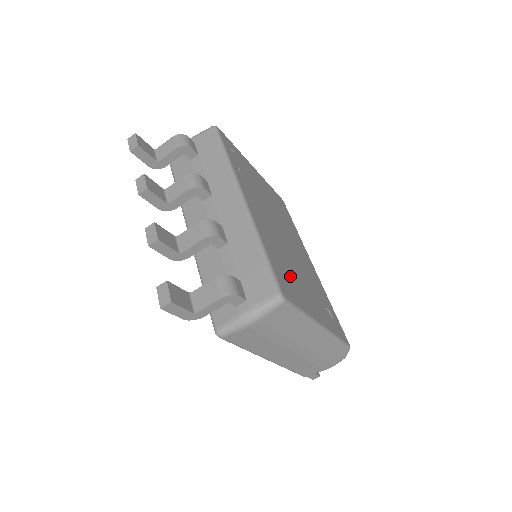
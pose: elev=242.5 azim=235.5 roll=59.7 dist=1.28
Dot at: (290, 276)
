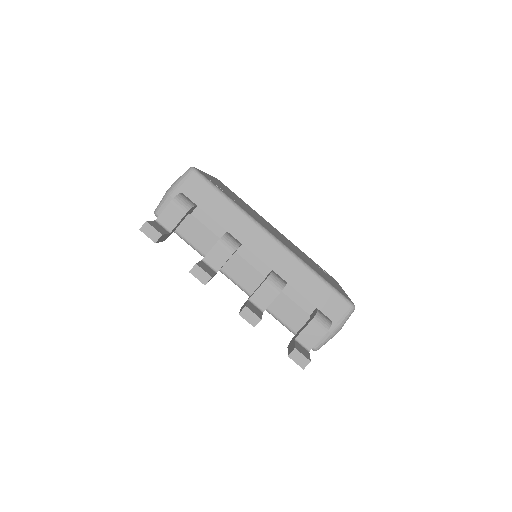
Dot at: (323, 275)
